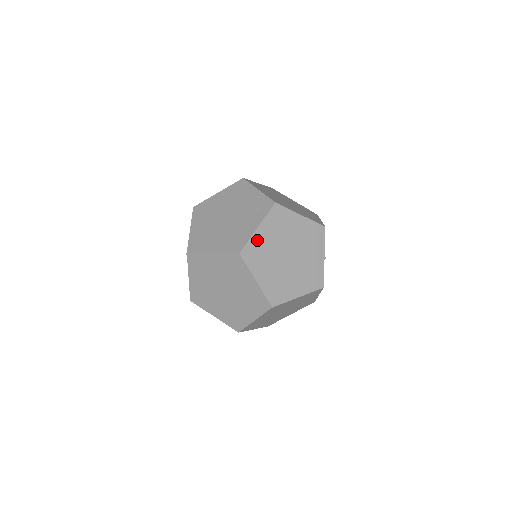
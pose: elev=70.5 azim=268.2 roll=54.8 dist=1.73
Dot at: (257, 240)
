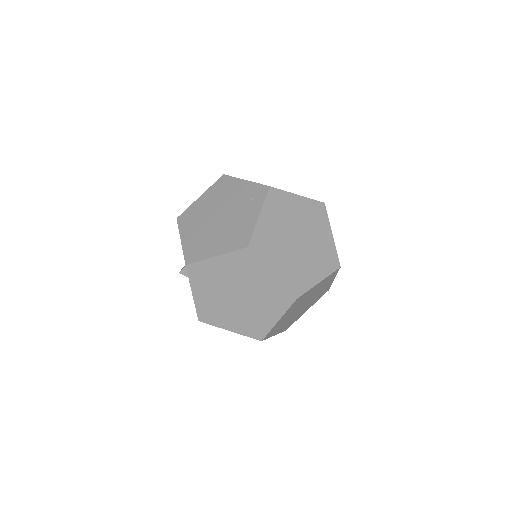
Dot at: (262, 229)
